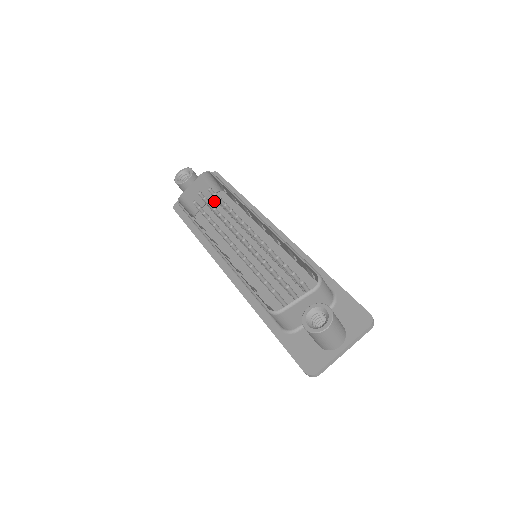
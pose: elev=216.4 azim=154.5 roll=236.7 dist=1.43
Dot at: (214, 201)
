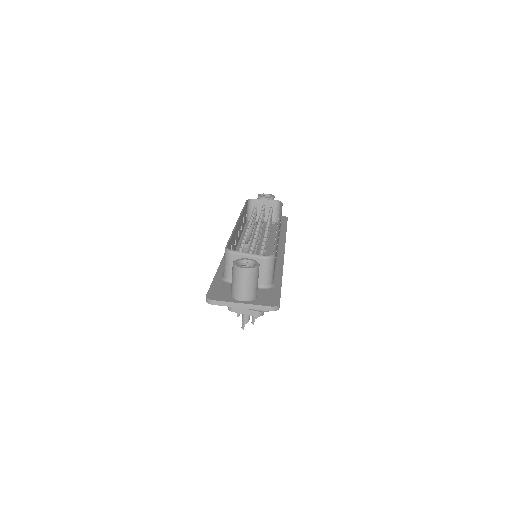
Dot at: occluded
